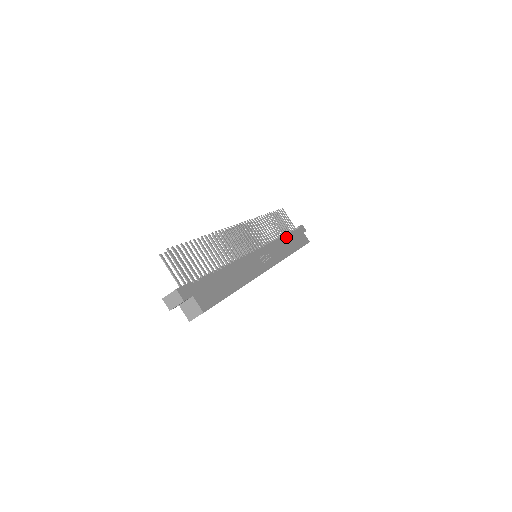
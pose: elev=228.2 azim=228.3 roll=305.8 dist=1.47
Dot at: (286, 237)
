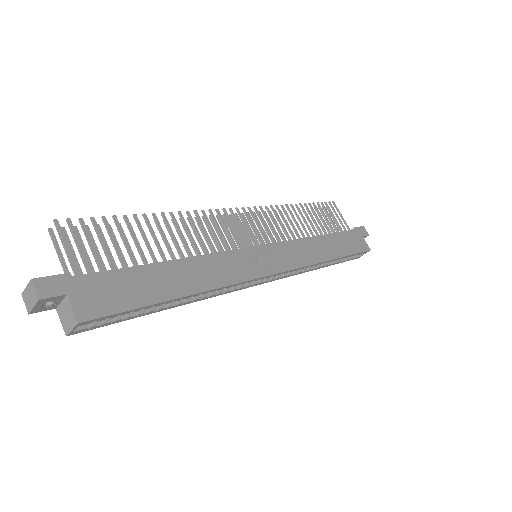
Dot at: (324, 237)
